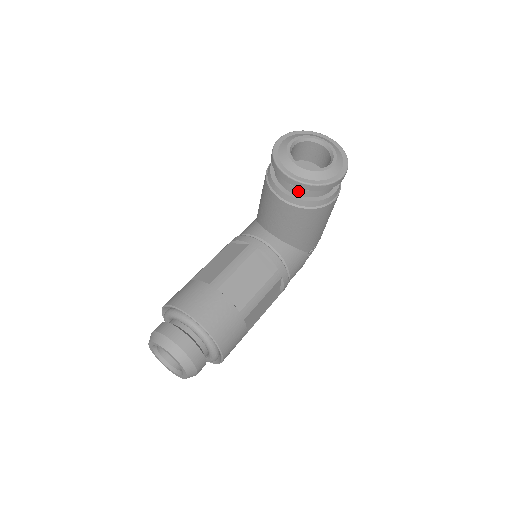
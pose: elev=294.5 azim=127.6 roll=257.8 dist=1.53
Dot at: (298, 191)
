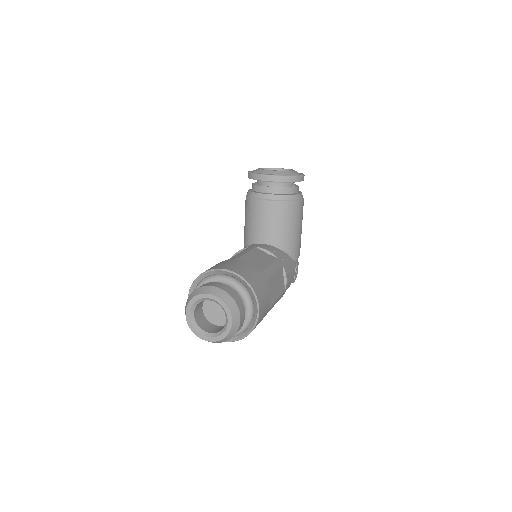
Dot at: (276, 190)
